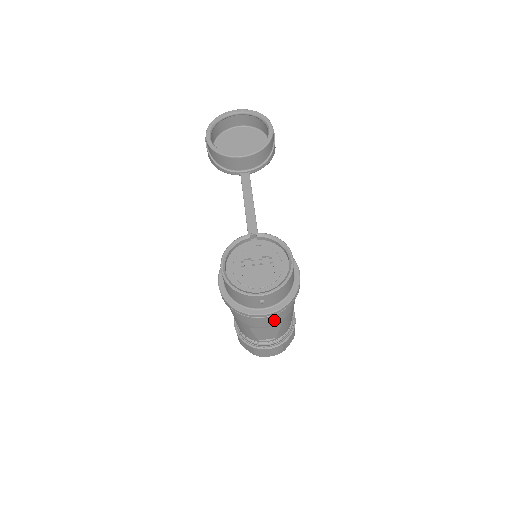
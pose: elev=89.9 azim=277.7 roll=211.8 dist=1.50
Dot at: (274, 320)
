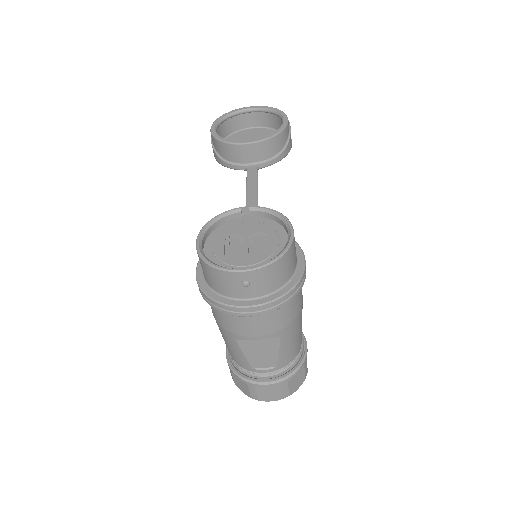
Dot at: (268, 326)
